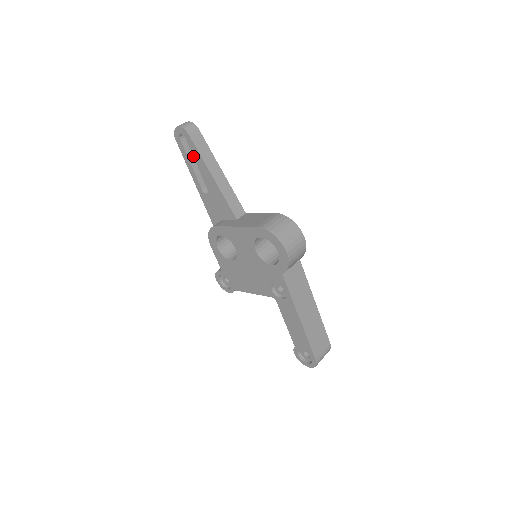
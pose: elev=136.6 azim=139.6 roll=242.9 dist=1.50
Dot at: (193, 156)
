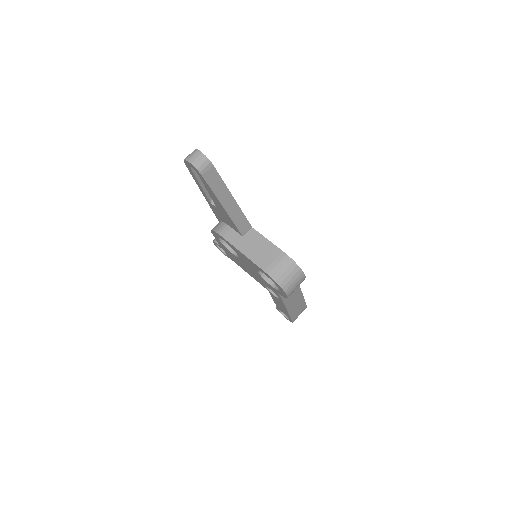
Dot at: (204, 185)
